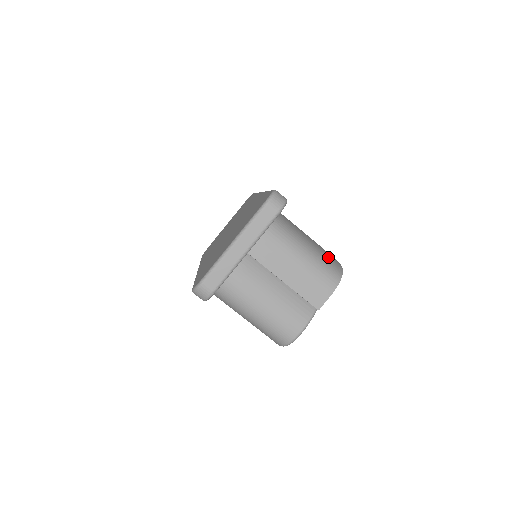
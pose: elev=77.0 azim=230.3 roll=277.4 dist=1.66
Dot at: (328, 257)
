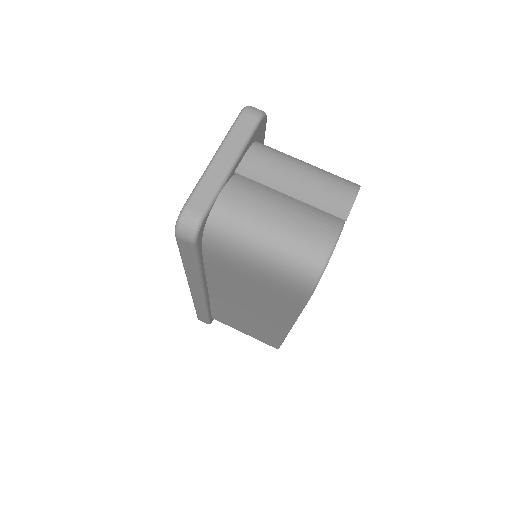
Dot at: occluded
